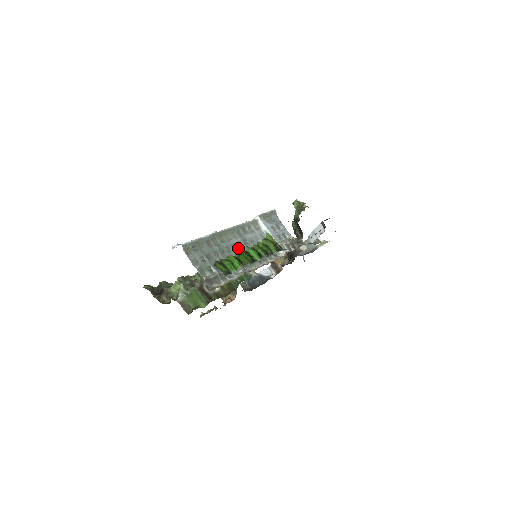
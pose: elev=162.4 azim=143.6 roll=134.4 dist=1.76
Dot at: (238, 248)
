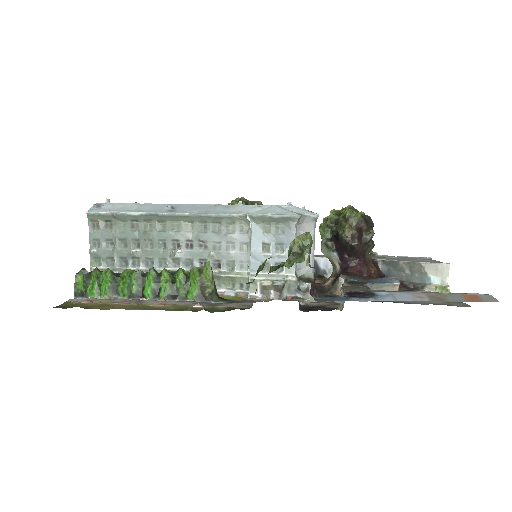
Dot at: (180, 249)
